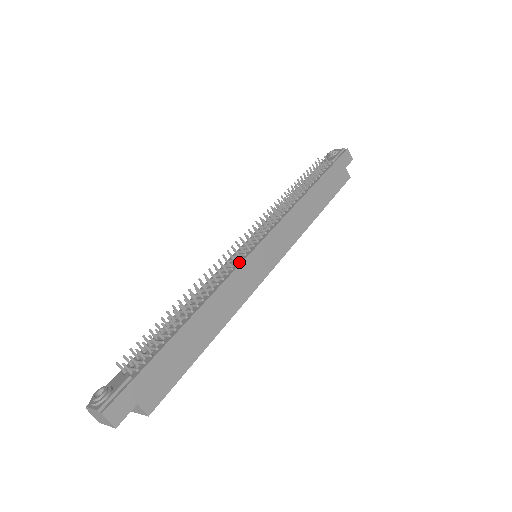
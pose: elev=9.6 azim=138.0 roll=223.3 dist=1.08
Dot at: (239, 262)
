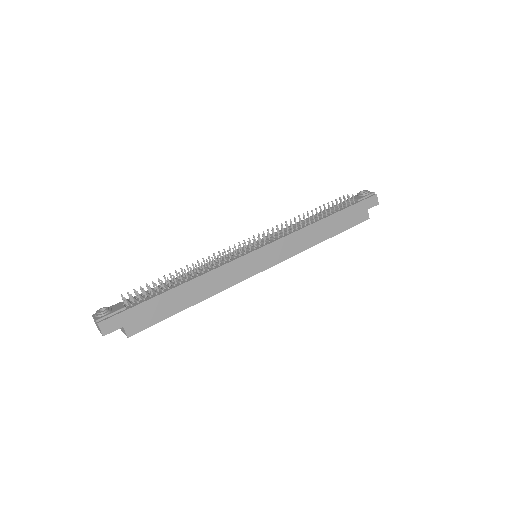
Dot at: (237, 257)
